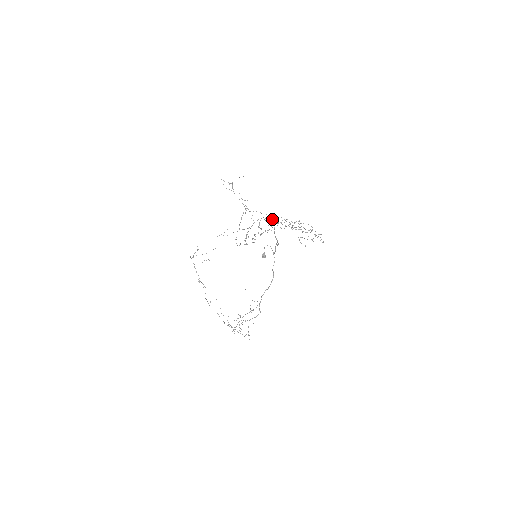
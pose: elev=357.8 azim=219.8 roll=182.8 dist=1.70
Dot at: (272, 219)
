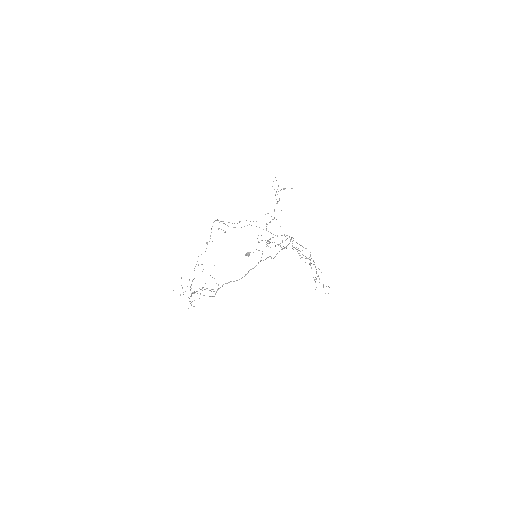
Dot at: (303, 247)
